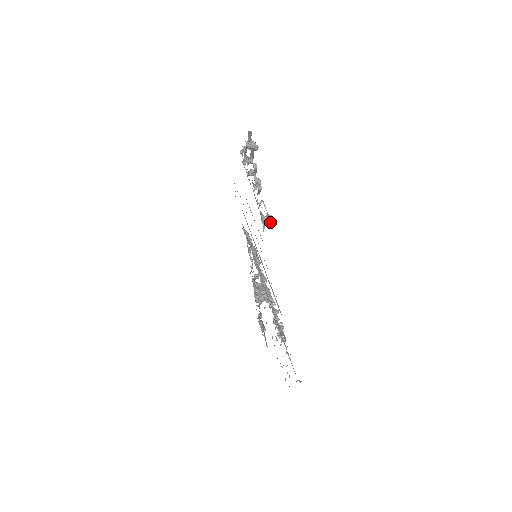
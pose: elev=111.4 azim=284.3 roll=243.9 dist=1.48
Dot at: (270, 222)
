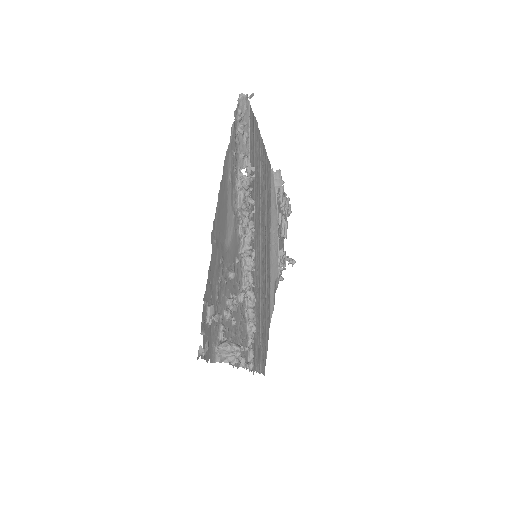
Dot at: (281, 178)
